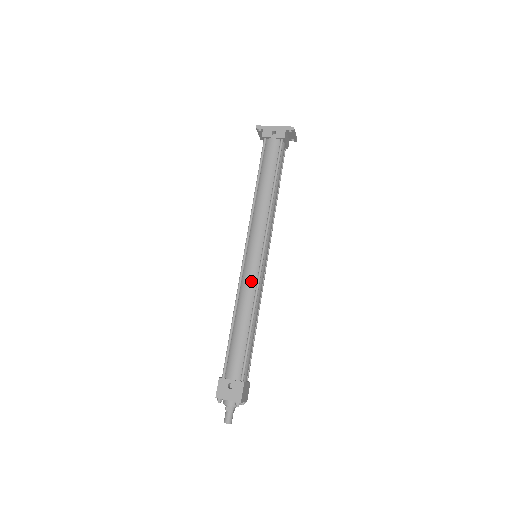
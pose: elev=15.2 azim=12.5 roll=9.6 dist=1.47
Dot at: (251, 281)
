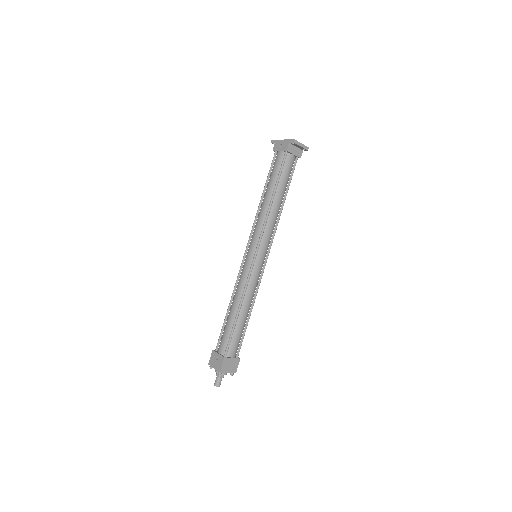
Dot at: (243, 277)
